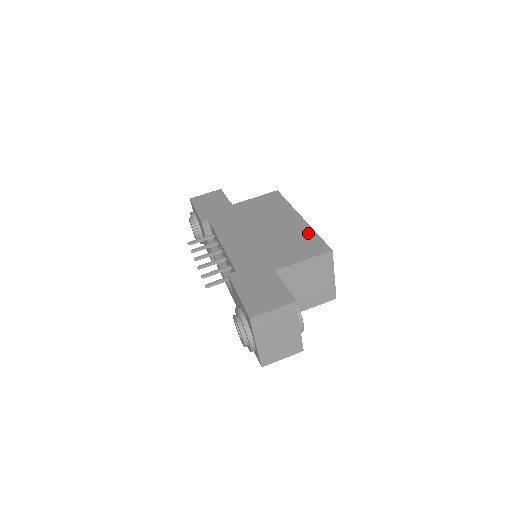
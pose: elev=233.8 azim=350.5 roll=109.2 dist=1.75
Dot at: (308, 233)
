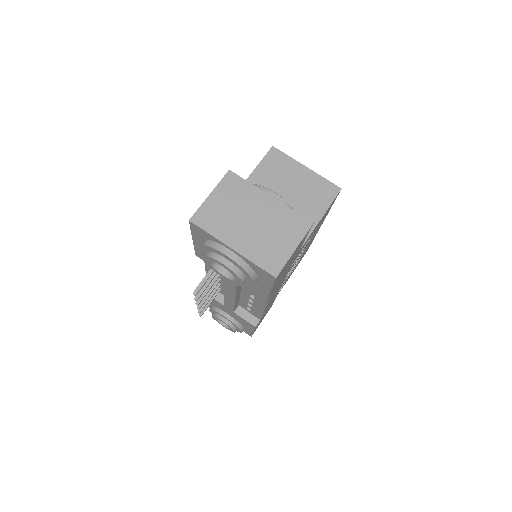
Dot at: occluded
